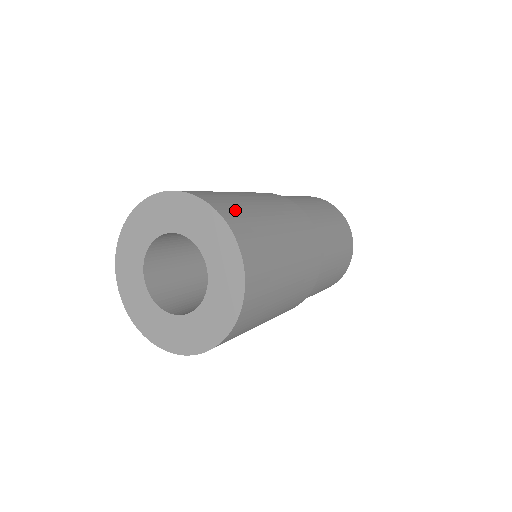
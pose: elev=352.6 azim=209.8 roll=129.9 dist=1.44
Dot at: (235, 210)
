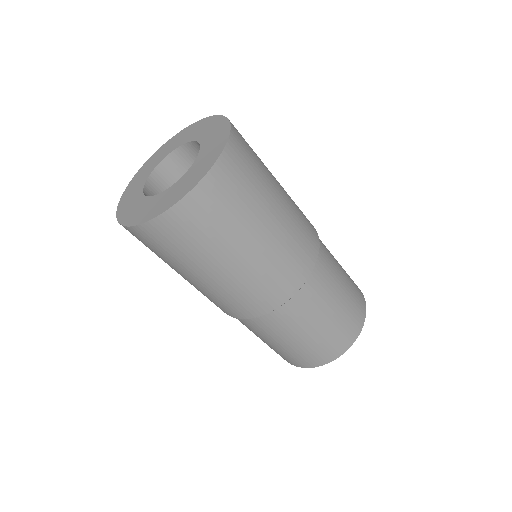
Dot at: occluded
